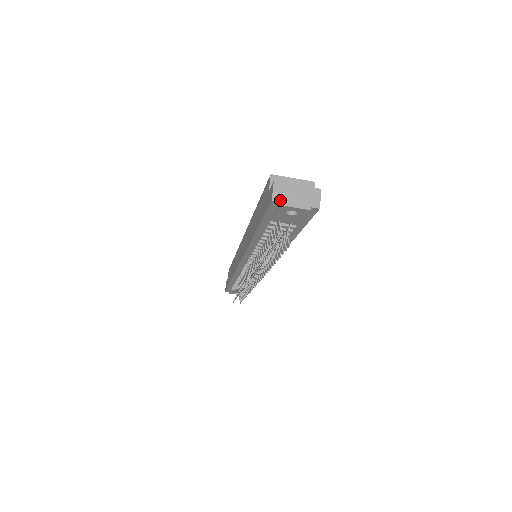
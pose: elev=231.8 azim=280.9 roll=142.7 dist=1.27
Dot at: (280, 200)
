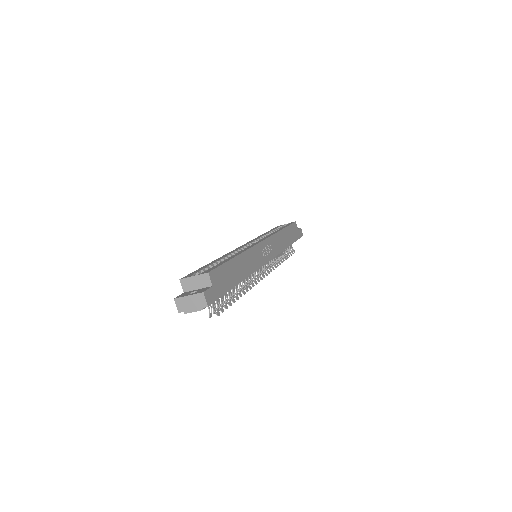
Dot at: (183, 311)
